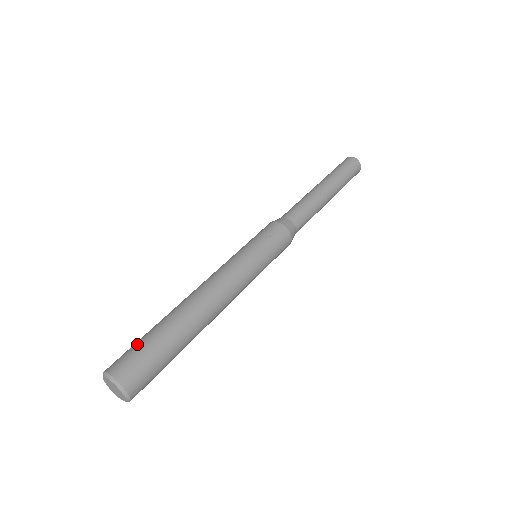
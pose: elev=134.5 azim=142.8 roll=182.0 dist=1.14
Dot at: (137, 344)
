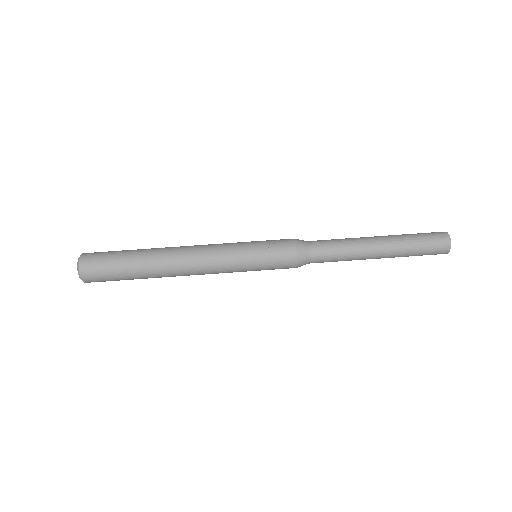
Dot at: (112, 251)
